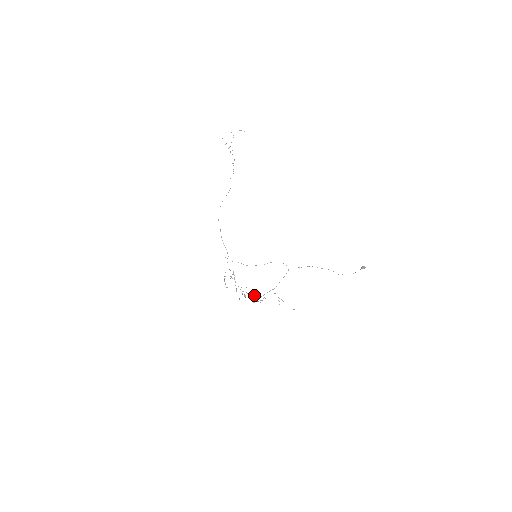
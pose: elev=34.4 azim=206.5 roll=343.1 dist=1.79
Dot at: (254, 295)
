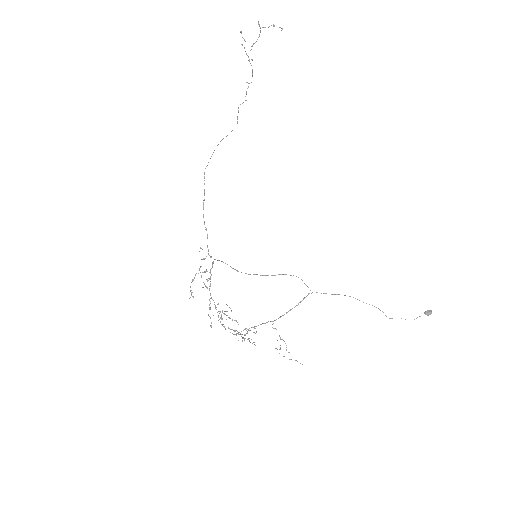
Dot at: (236, 320)
